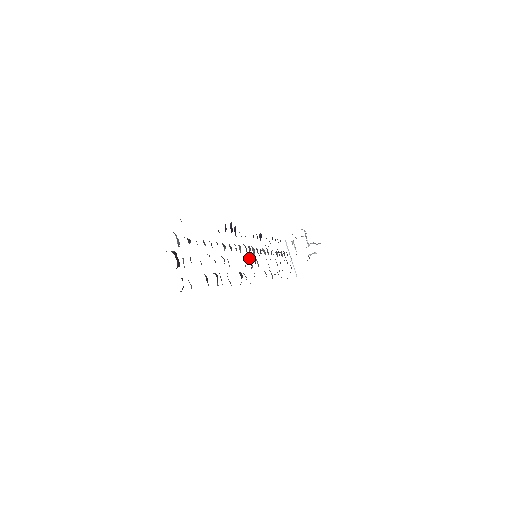
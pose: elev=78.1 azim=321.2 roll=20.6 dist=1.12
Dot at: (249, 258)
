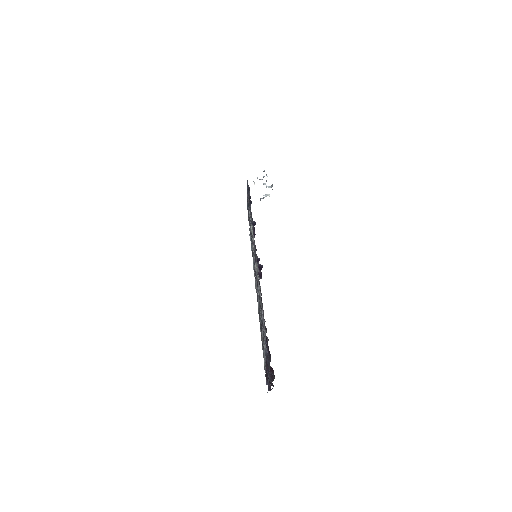
Dot at: occluded
